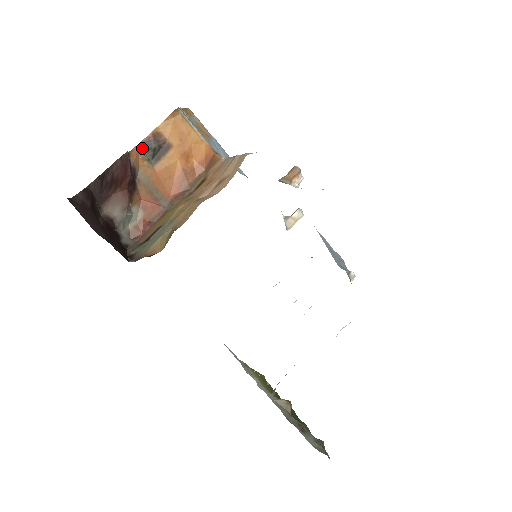
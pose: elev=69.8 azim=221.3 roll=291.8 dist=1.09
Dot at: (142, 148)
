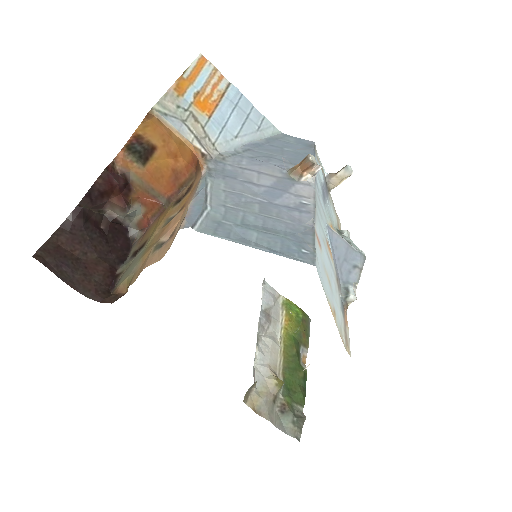
Dot at: (128, 151)
